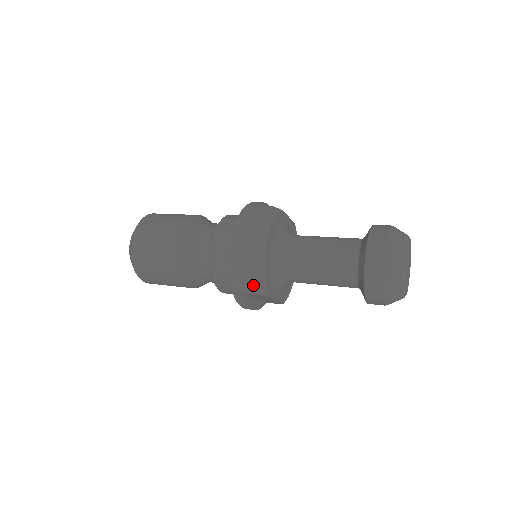
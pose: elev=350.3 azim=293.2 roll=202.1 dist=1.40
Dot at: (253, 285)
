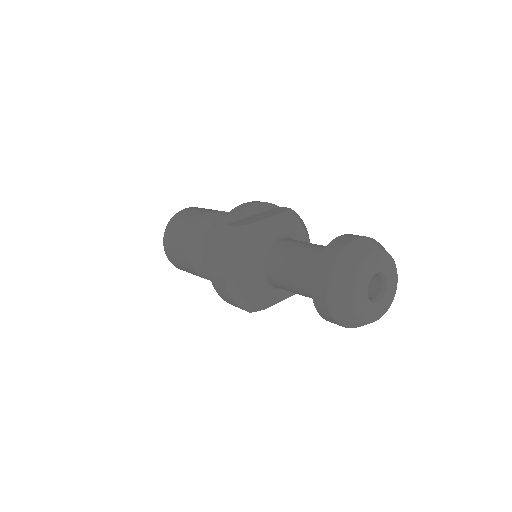
Dot at: (240, 308)
